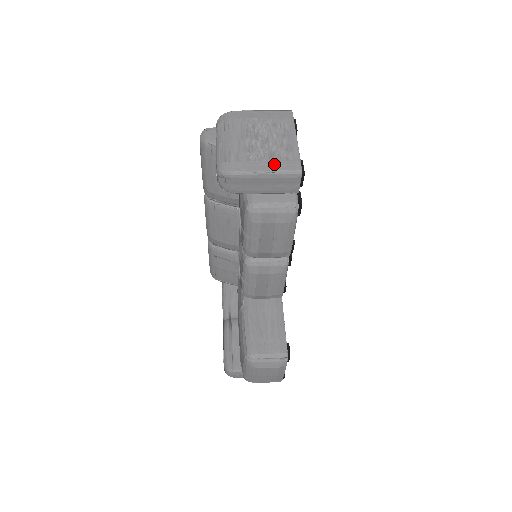
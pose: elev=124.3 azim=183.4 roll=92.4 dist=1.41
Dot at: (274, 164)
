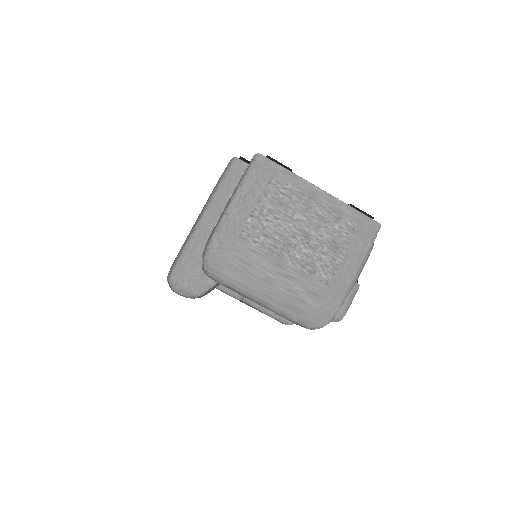
Dot at: (352, 254)
